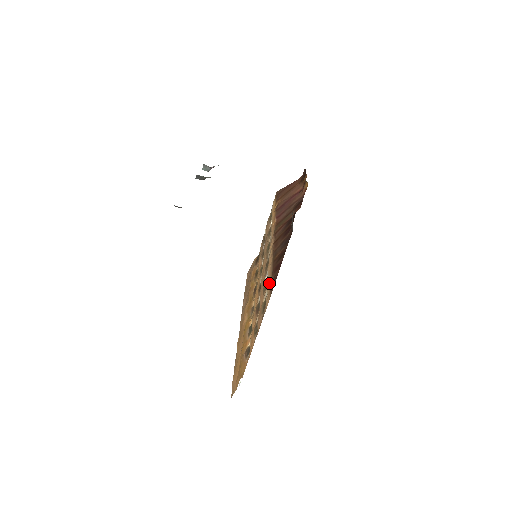
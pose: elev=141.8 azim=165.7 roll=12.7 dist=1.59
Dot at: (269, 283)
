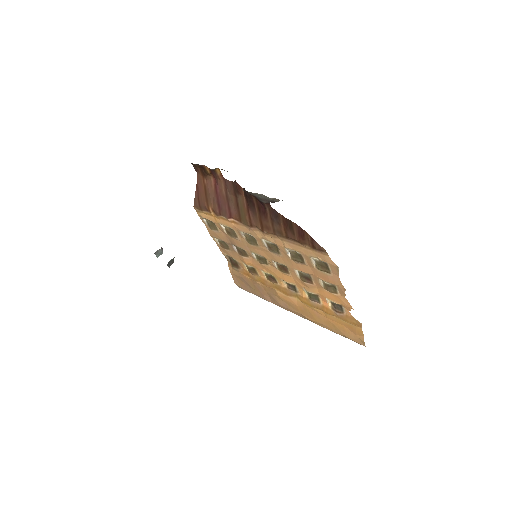
Dot at: (307, 251)
